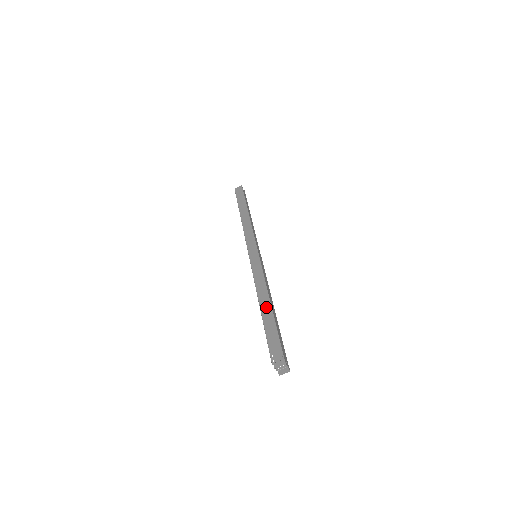
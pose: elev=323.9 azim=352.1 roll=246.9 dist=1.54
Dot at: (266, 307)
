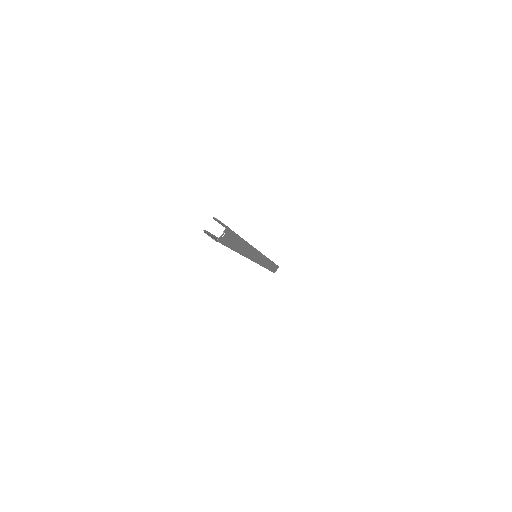
Dot at: occluded
